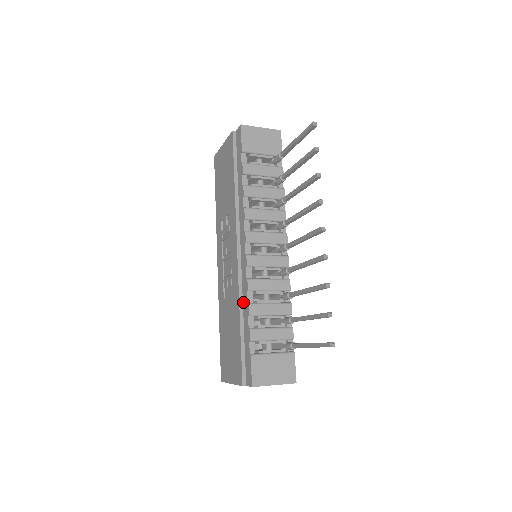
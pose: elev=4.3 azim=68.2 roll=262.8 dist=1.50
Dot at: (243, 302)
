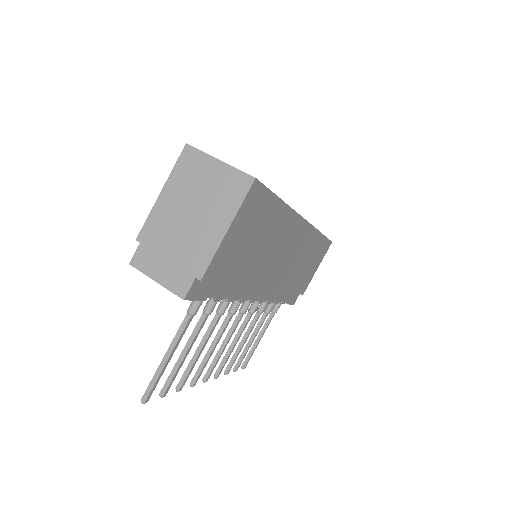
Dot at: occluded
